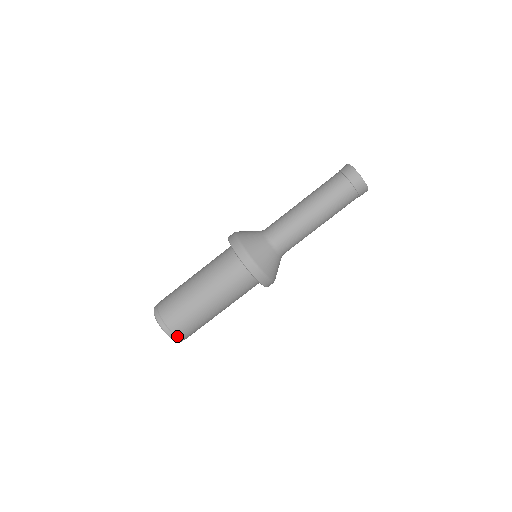
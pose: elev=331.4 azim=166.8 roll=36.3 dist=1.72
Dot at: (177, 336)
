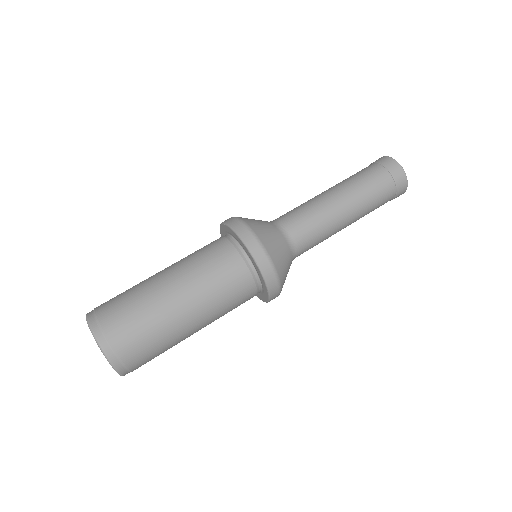
Dot at: occluded
